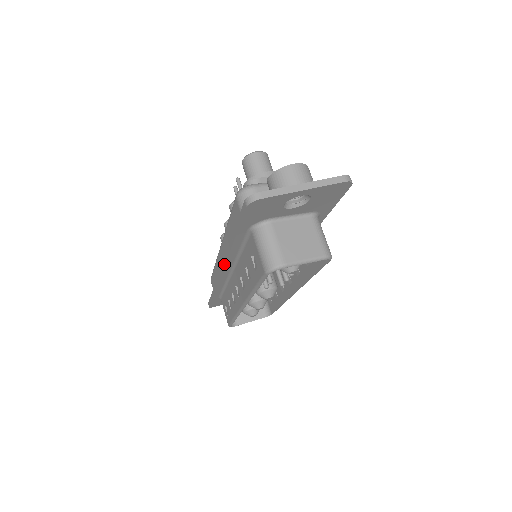
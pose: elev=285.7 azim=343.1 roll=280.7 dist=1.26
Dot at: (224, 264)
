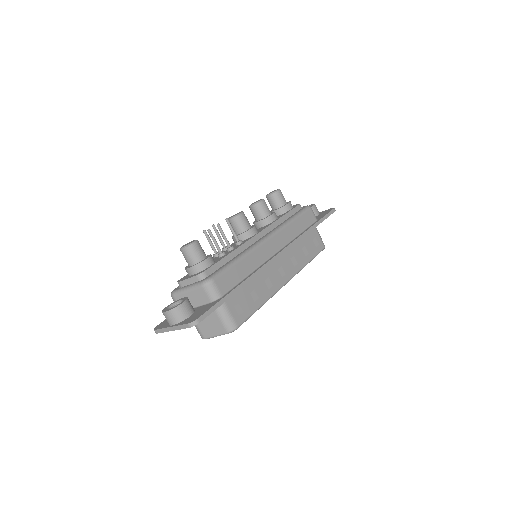
Dot at: occluded
